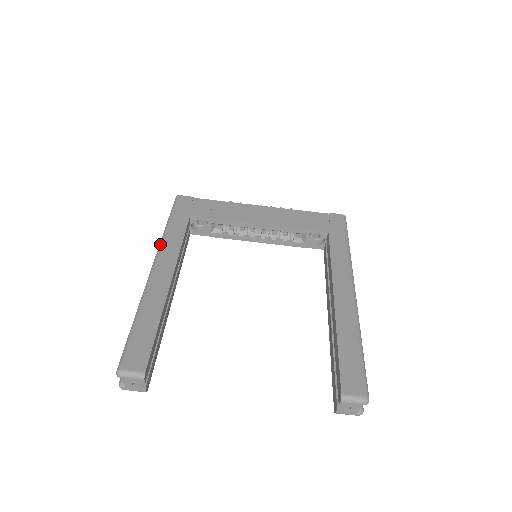
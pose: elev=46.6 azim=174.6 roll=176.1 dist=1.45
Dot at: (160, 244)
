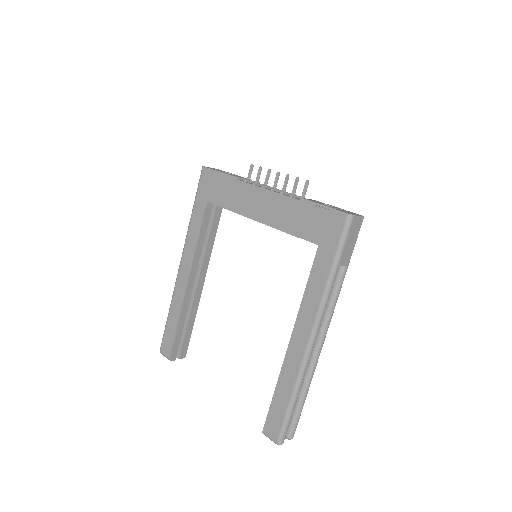
Dot at: occluded
